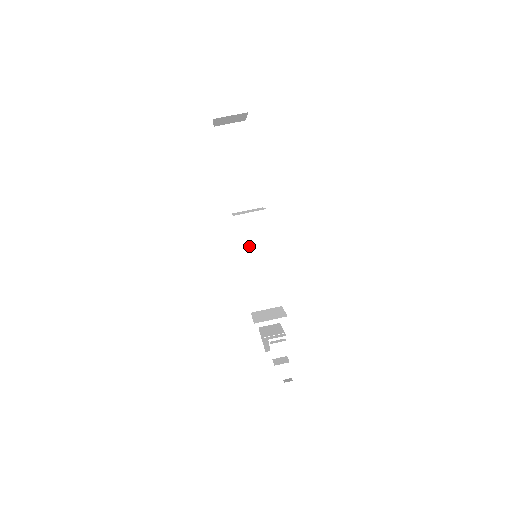
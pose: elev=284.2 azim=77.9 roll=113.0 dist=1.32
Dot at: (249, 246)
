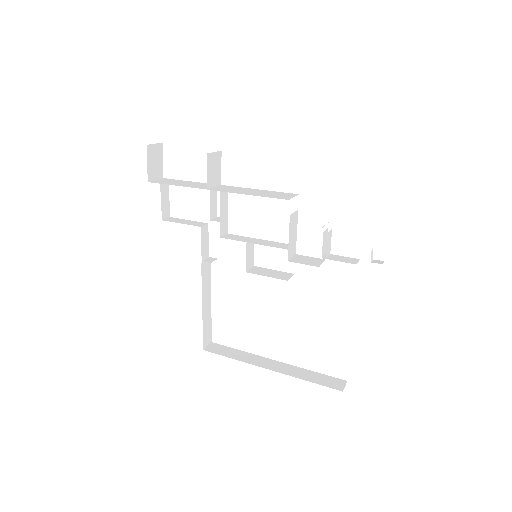
Dot at: (238, 191)
